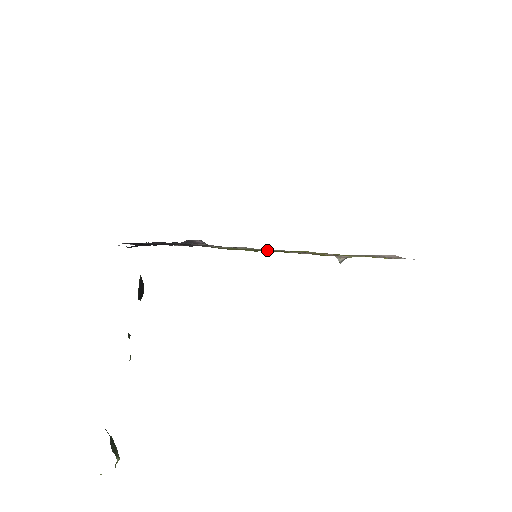
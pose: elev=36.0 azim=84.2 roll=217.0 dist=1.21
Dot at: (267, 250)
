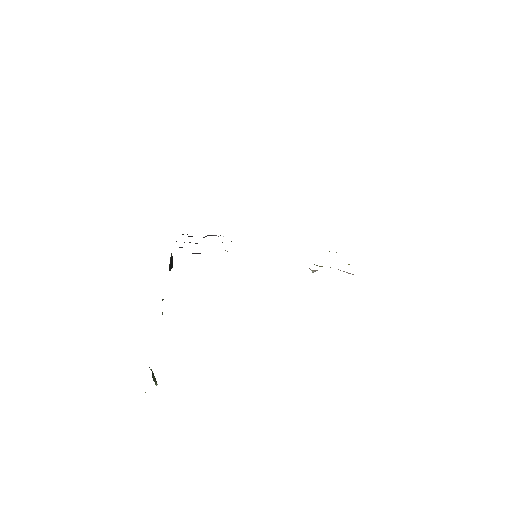
Dot at: occluded
